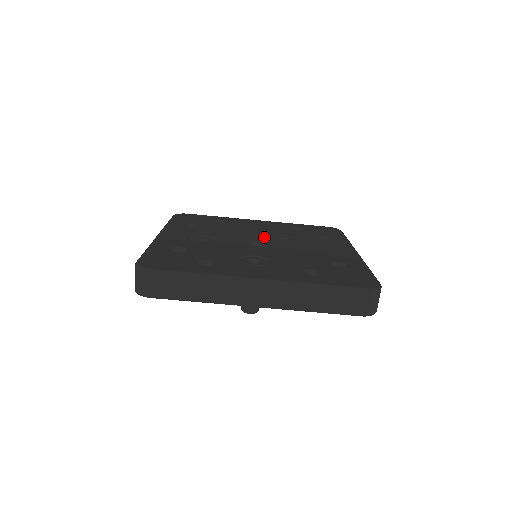
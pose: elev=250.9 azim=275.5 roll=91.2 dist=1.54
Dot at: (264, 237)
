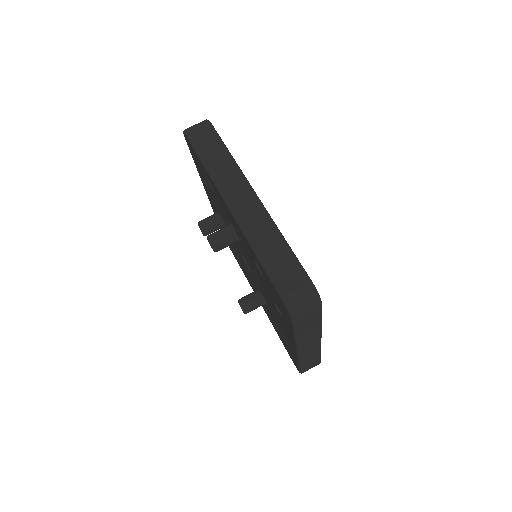
Dot at: occluded
